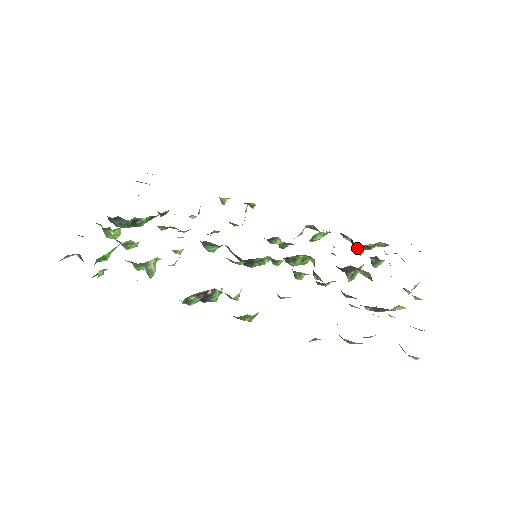
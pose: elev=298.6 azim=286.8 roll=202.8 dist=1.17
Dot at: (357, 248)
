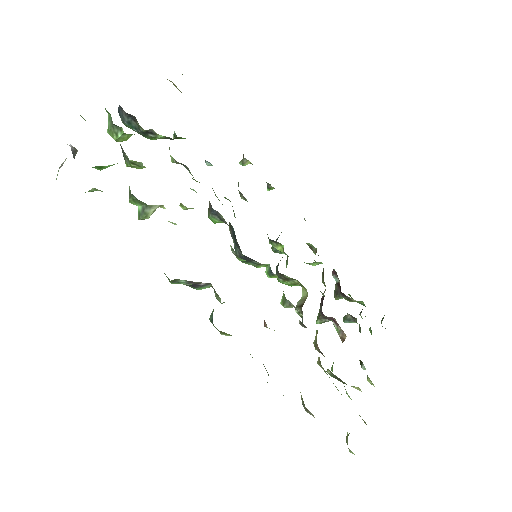
Dot at: (339, 293)
